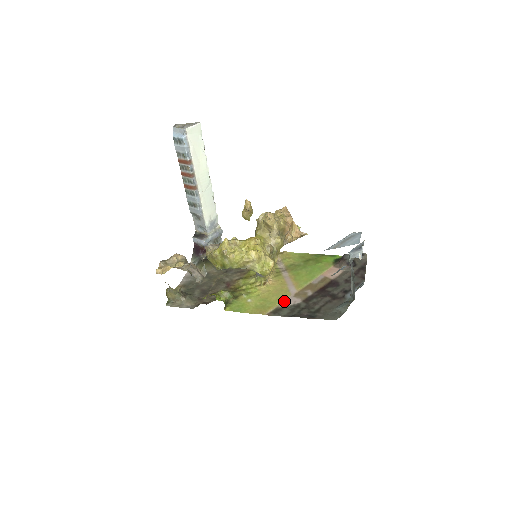
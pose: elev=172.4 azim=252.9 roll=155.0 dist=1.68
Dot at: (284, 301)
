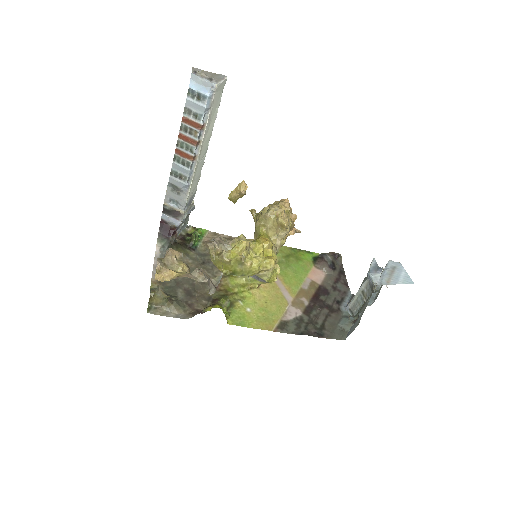
Dot at: (285, 312)
